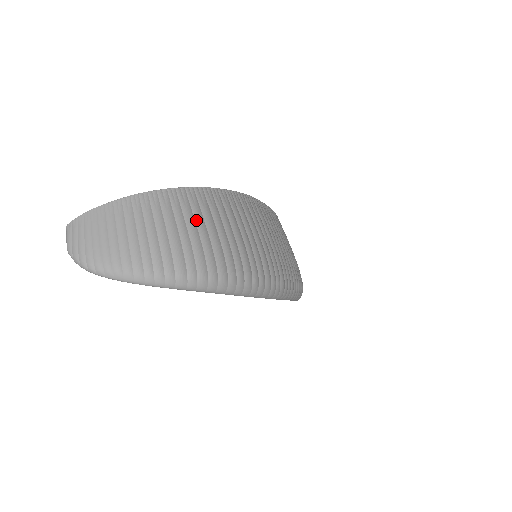
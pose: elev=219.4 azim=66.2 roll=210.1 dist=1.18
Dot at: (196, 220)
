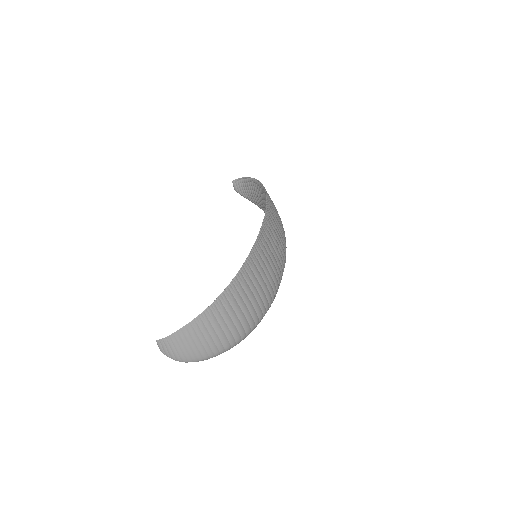
Dot at: (229, 314)
